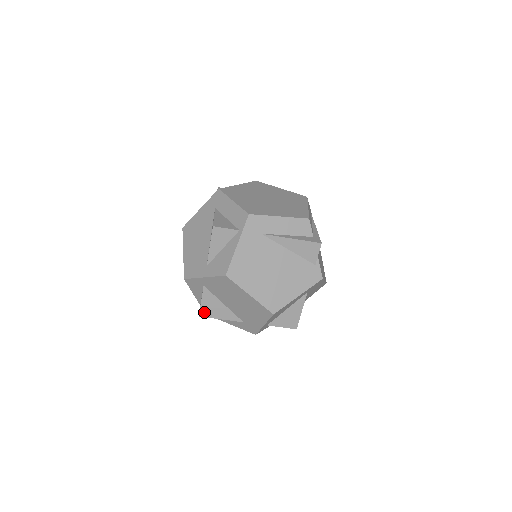
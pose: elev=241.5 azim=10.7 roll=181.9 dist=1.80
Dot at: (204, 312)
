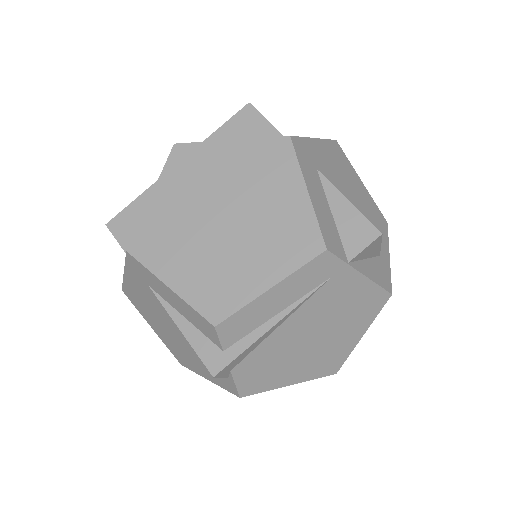
Dot at: occluded
